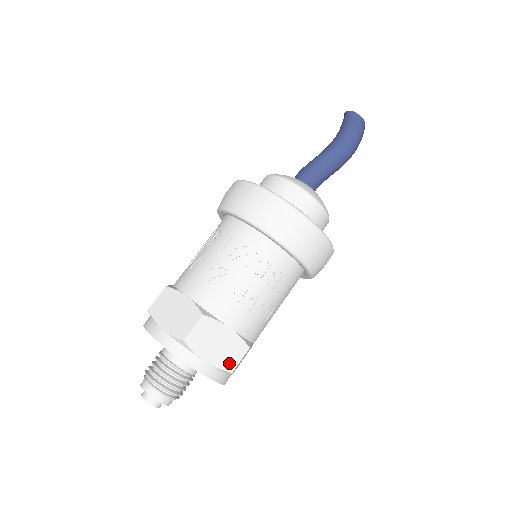
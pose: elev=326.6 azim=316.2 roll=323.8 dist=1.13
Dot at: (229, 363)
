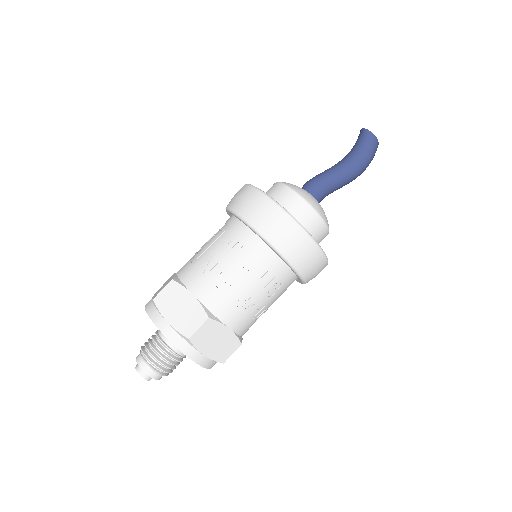
Dot at: (223, 356)
